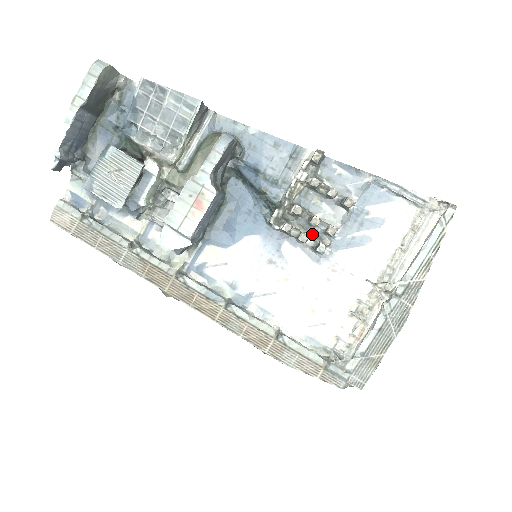
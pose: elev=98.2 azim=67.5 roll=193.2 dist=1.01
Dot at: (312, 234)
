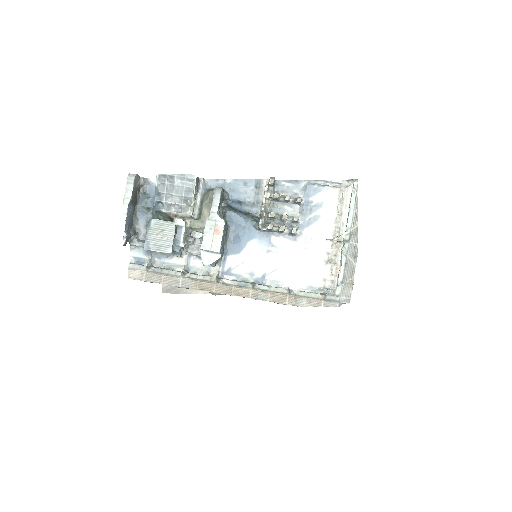
Dot at: (286, 226)
